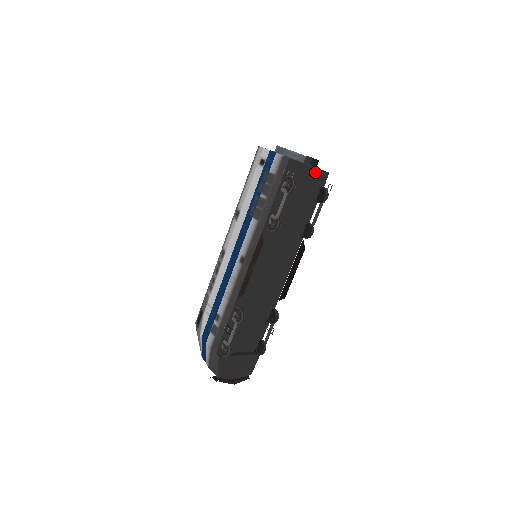
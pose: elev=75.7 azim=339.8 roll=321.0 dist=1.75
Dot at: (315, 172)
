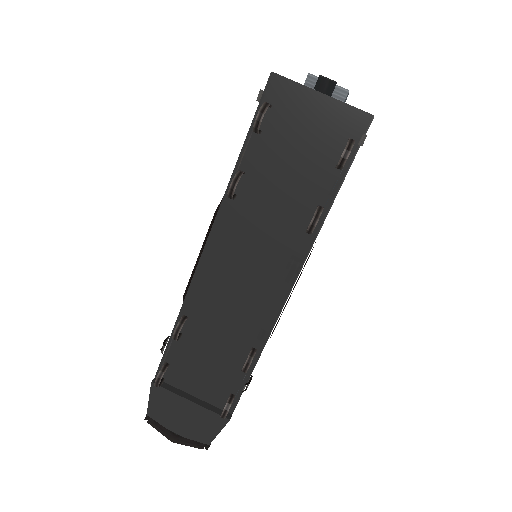
Dot at: (336, 108)
